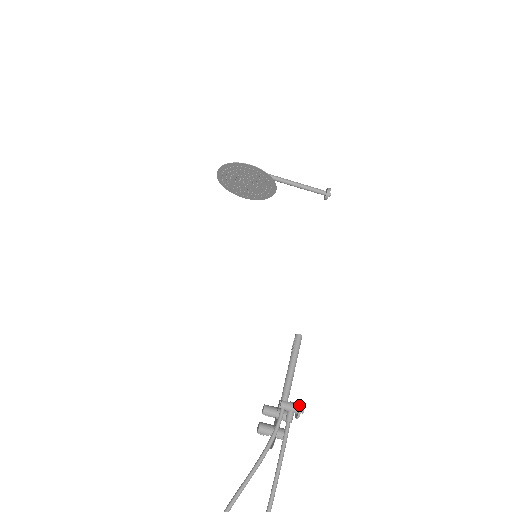
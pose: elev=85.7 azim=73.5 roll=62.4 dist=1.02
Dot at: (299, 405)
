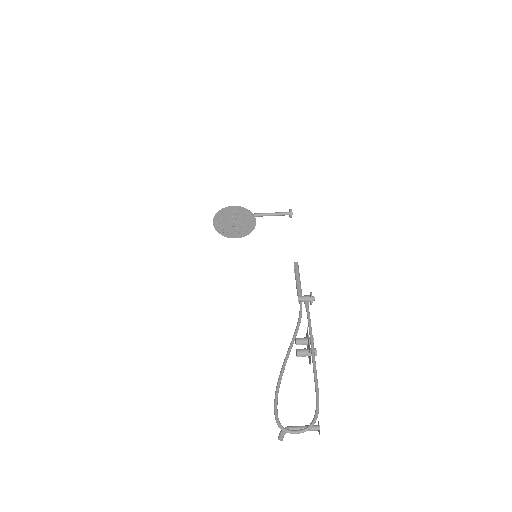
Dot at: (310, 295)
